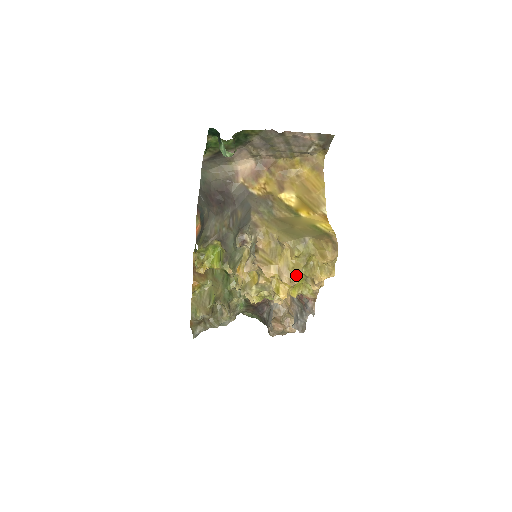
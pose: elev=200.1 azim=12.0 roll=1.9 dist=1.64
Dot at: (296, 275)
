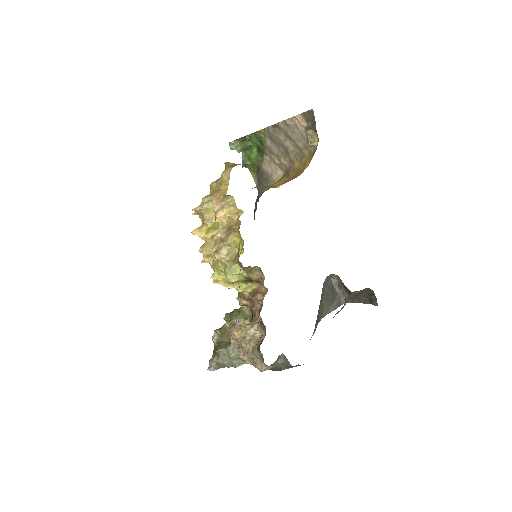
Dot at: (208, 208)
